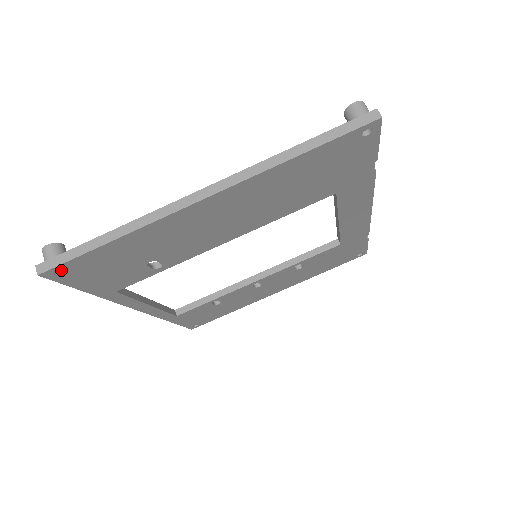
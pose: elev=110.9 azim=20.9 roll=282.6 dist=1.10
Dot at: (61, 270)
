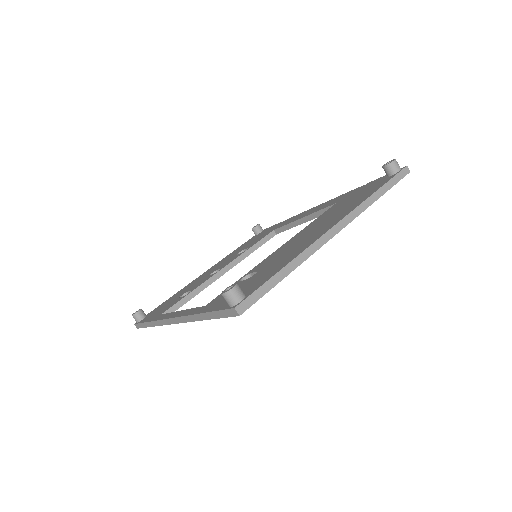
Dot at: occluded
